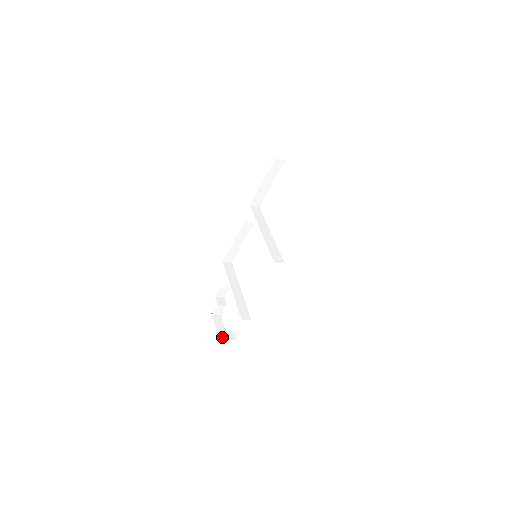
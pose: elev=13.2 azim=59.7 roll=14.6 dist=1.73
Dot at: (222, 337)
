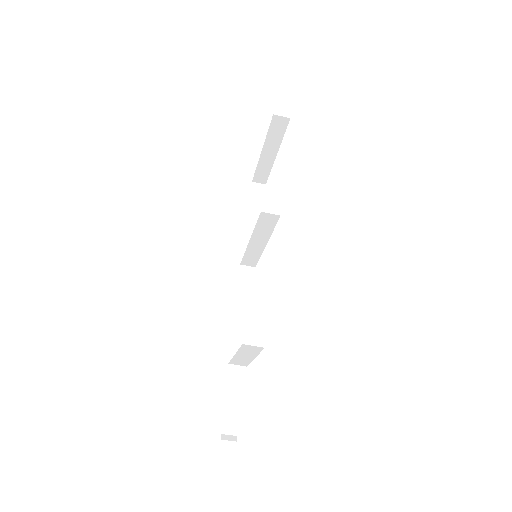
Dot at: occluded
